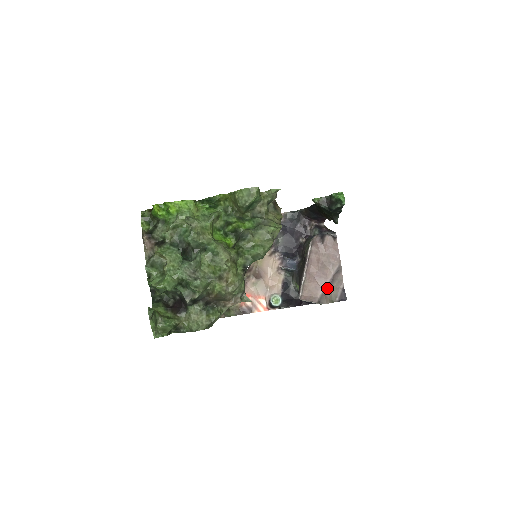
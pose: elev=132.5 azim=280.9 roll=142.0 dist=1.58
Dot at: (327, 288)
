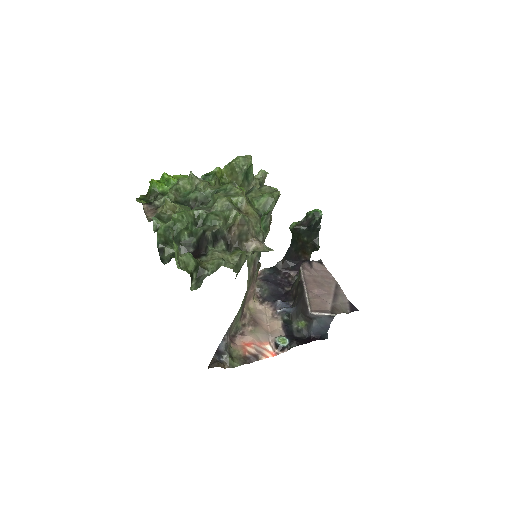
Dot at: (334, 302)
